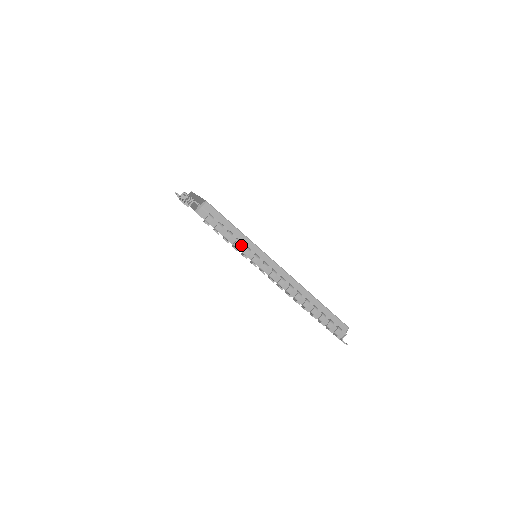
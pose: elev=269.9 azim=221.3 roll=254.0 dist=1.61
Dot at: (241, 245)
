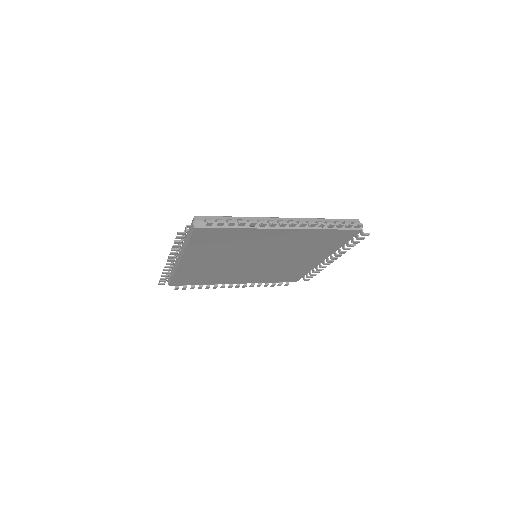
Dot at: occluded
